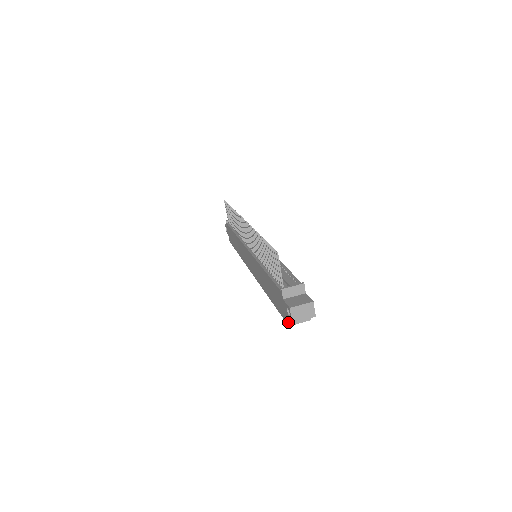
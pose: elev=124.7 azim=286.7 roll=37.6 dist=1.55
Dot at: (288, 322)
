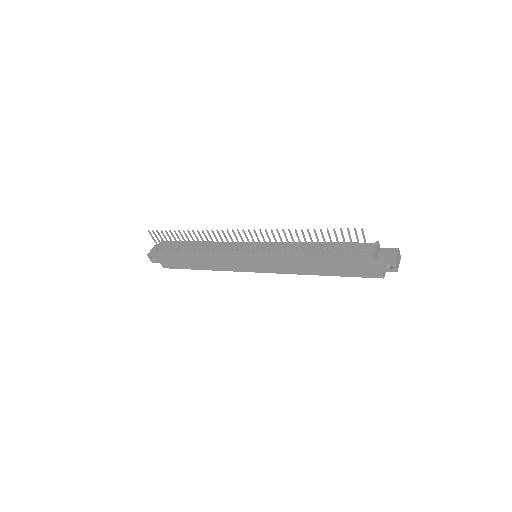
Dot at: (383, 276)
